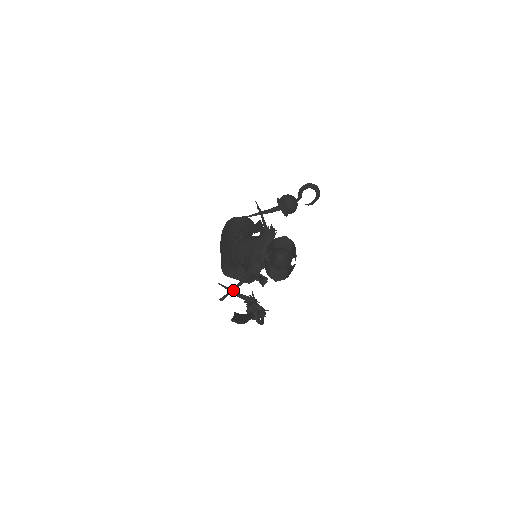
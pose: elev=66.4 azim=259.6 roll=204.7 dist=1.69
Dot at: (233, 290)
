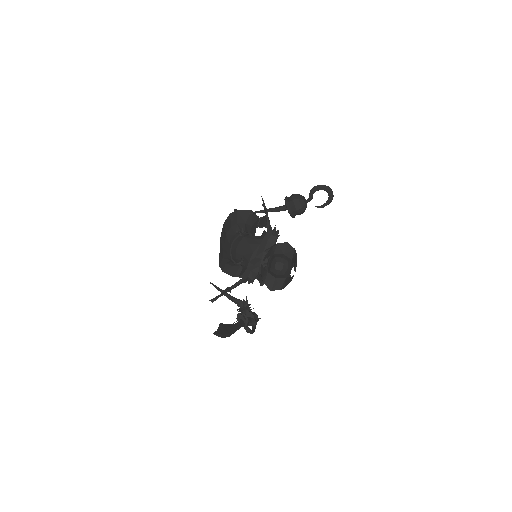
Dot at: (226, 292)
